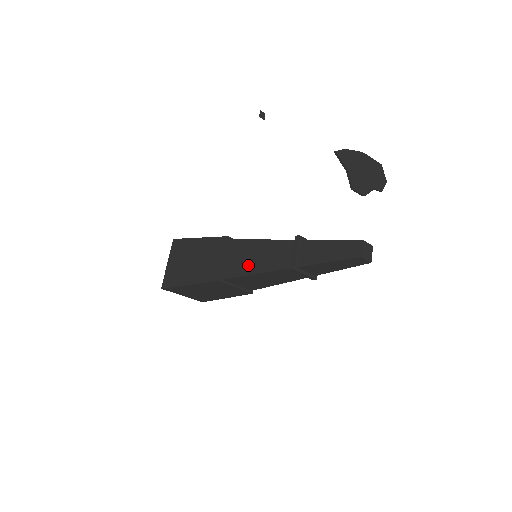
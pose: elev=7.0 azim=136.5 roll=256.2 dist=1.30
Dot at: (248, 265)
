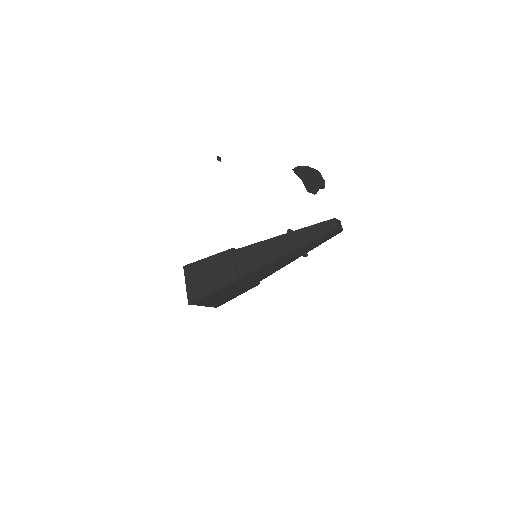
Dot at: (257, 261)
